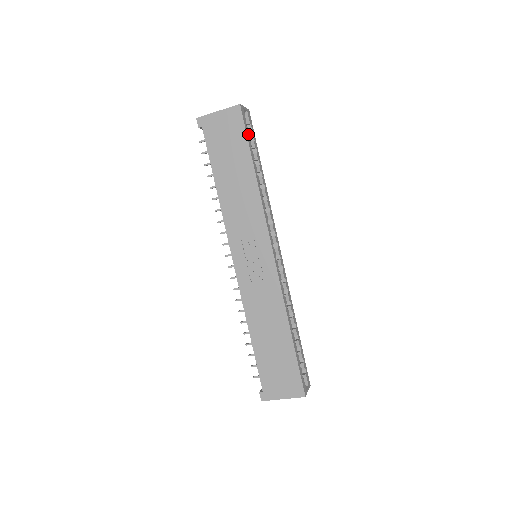
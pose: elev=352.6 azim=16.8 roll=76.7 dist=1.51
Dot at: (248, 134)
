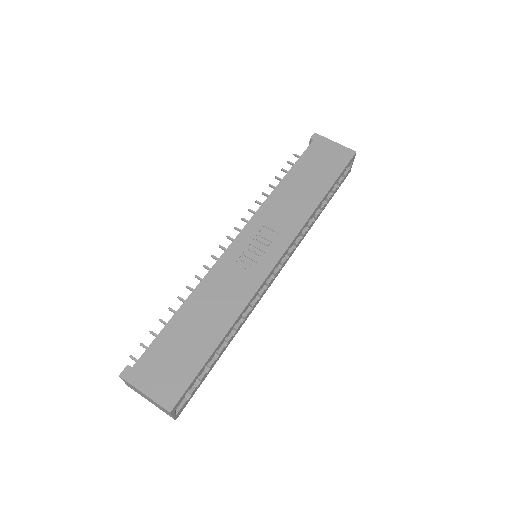
Dot at: (341, 175)
